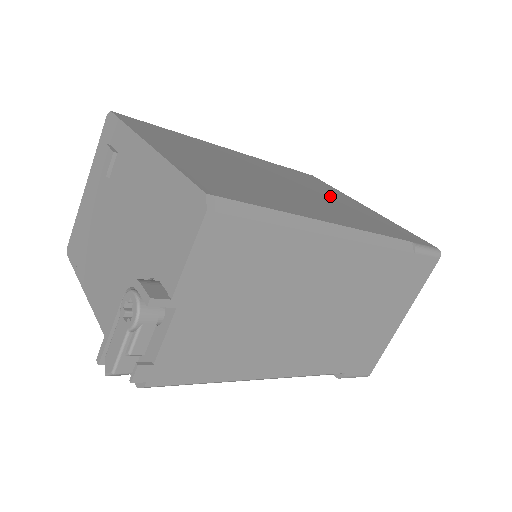
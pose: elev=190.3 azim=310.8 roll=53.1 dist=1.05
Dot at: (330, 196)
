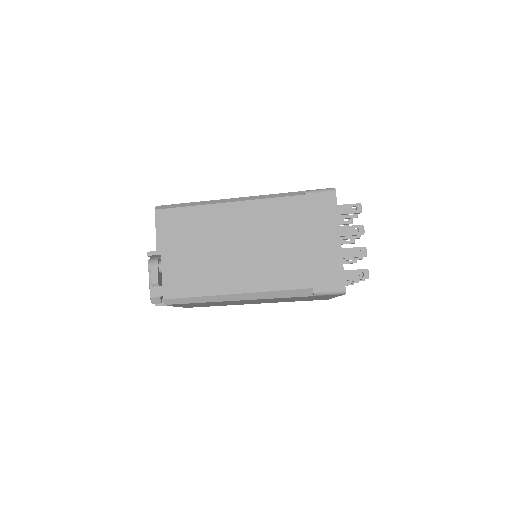
Dot at: occluded
